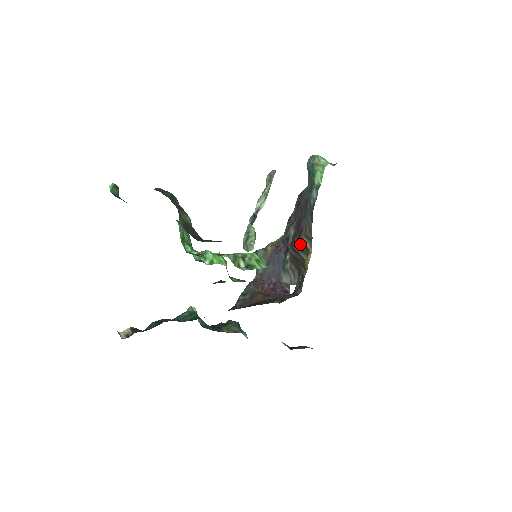
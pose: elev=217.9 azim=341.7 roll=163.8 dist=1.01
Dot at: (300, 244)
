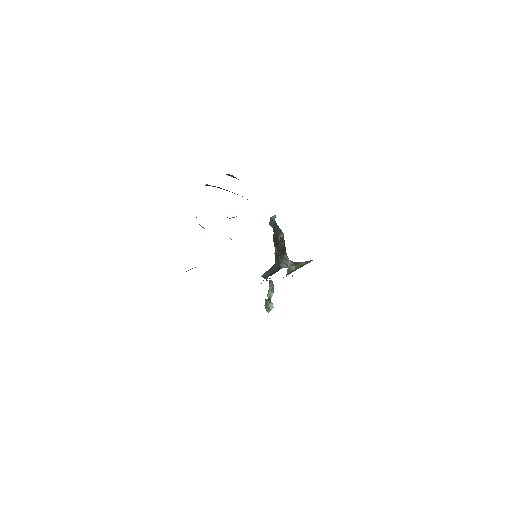
Dot at: (279, 243)
